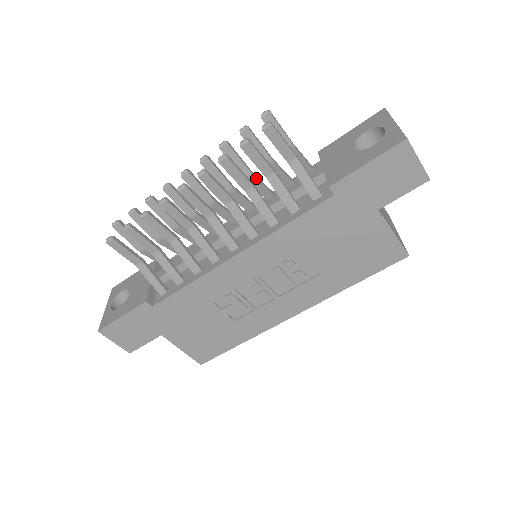
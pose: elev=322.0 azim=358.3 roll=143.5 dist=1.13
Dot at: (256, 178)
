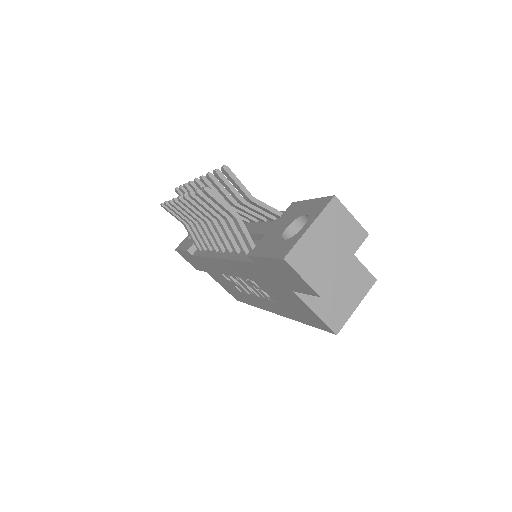
Dot at: (238, 206)
